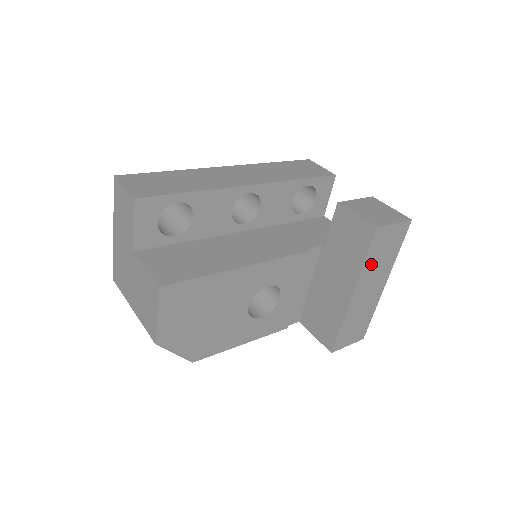
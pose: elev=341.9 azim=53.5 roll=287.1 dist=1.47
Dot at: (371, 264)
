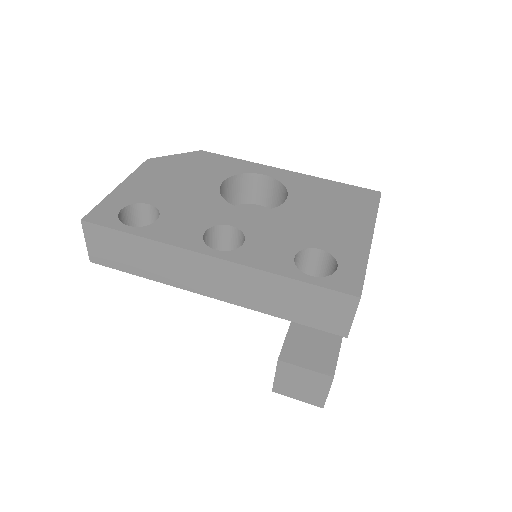
Dot at: occluded
